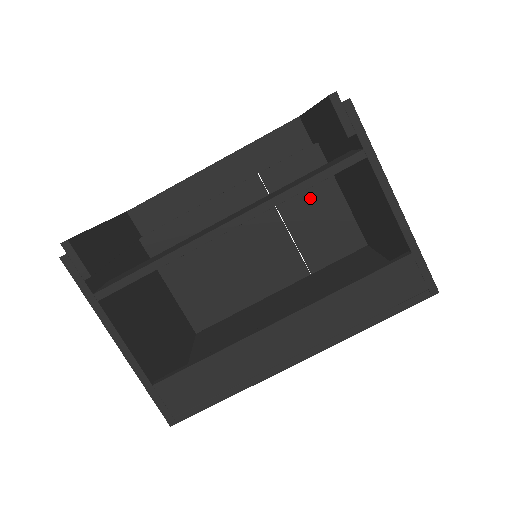
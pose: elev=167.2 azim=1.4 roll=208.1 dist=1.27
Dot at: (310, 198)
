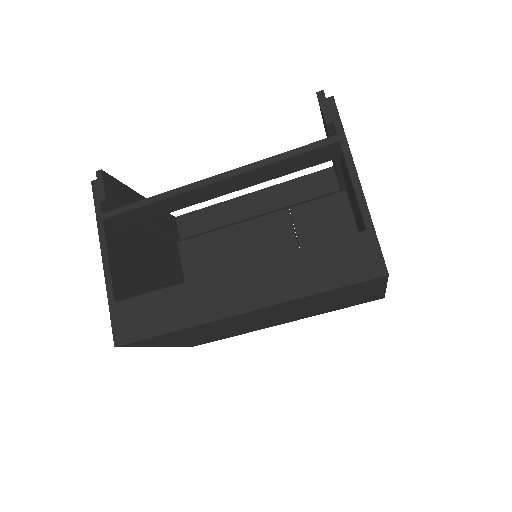
Dot at: (330, 238)
